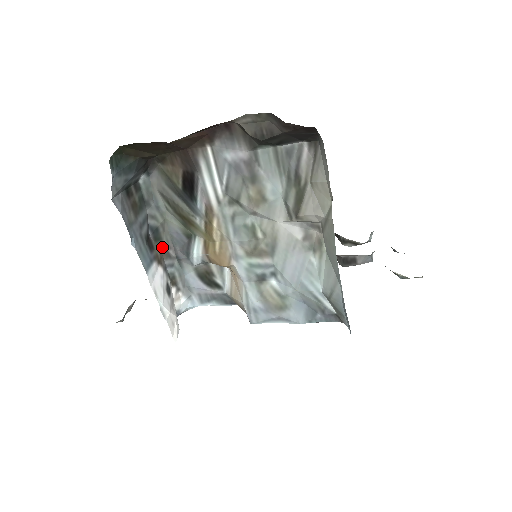
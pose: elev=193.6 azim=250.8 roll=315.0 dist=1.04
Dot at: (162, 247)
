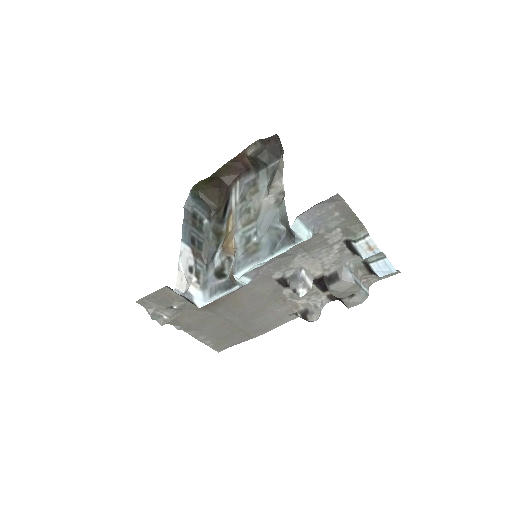
Dot at: (200, 254)
